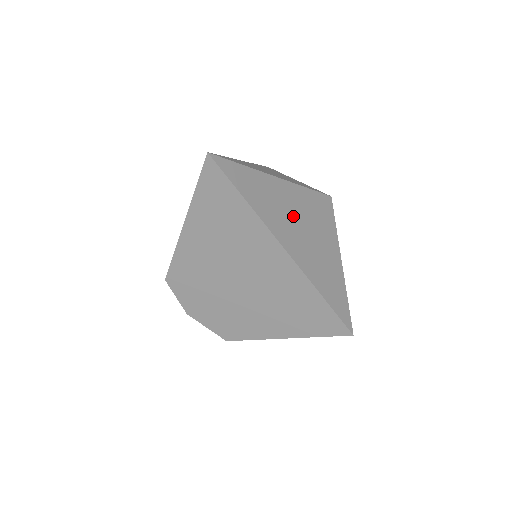
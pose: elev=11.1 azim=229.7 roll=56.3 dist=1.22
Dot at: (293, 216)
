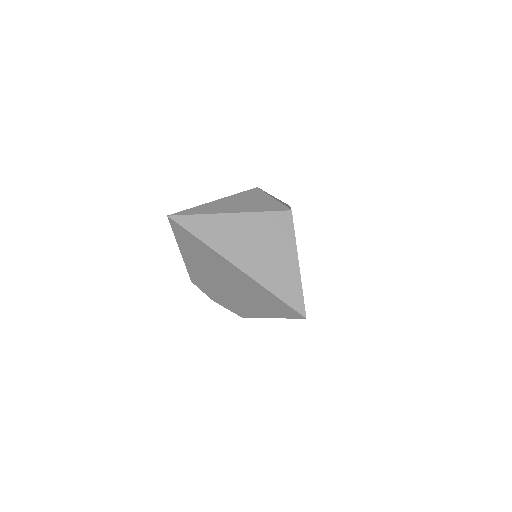
Dot at: (246, 239)
